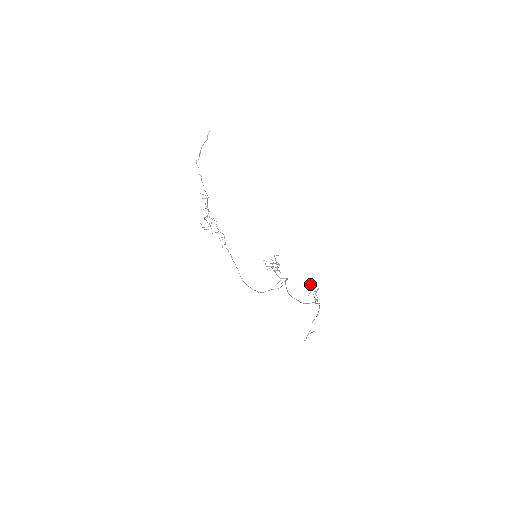
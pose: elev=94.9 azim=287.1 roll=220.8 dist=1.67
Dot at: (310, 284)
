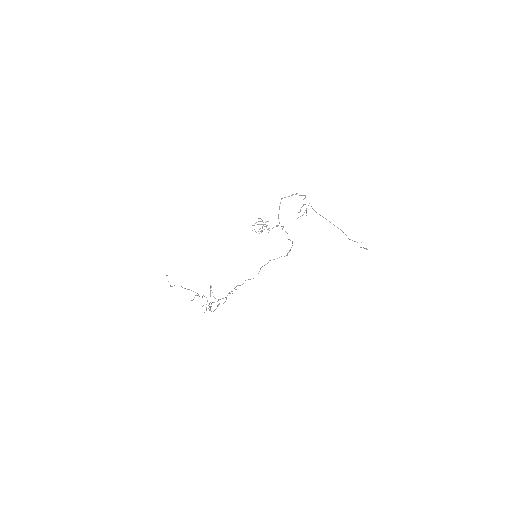
Dot at: (298, 212)
